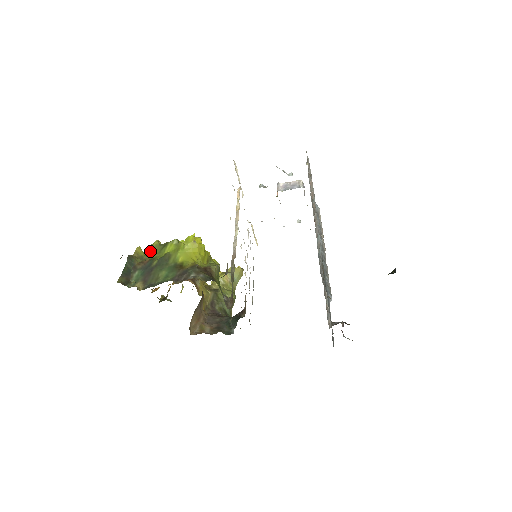
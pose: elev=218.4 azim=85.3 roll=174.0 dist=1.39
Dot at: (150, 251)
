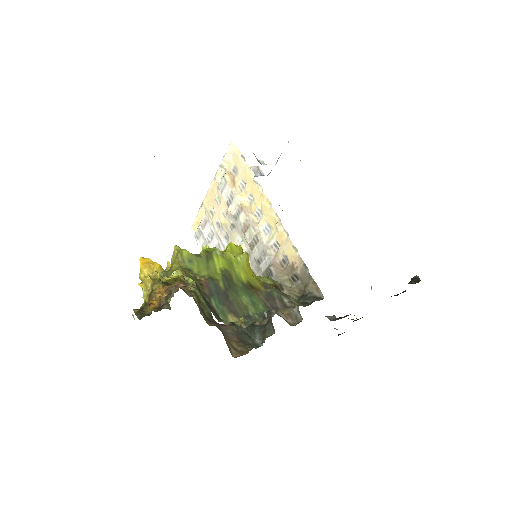
Dot at: (185, 264)
